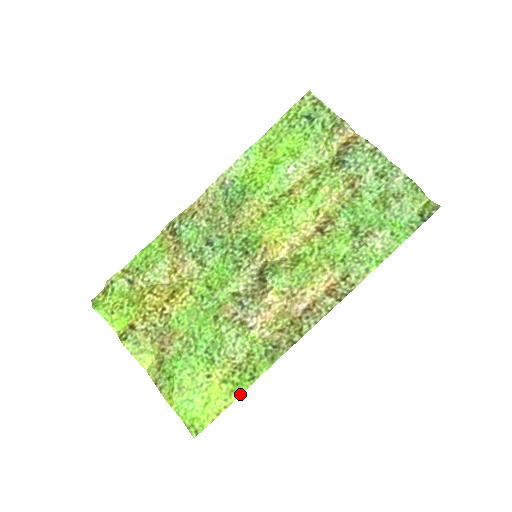
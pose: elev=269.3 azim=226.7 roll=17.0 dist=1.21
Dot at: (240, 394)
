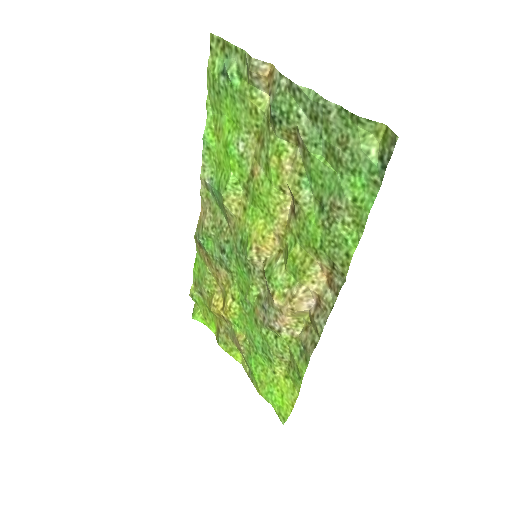
Dot at: (299, 390)
